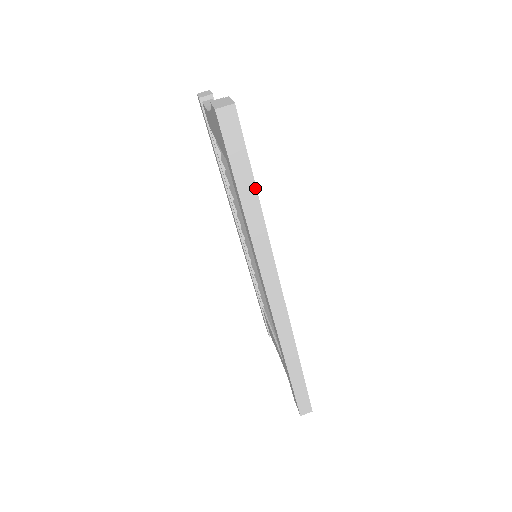
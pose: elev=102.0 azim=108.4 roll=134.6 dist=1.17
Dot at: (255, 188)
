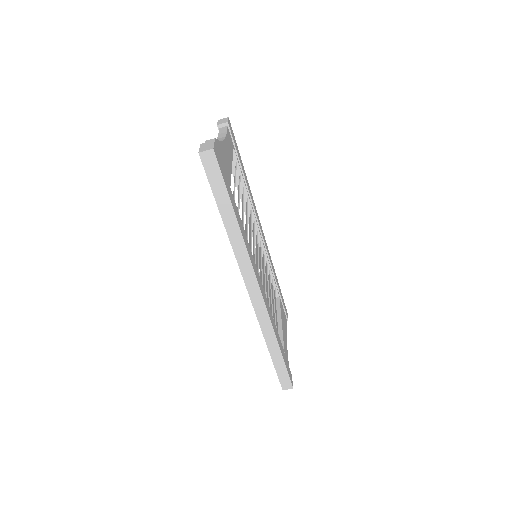
Dot at: (233, 210)
